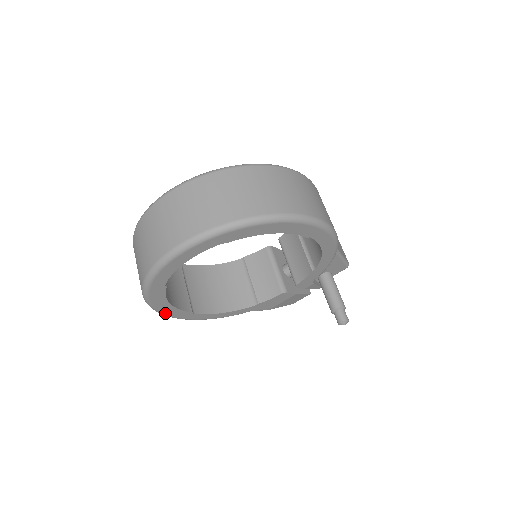
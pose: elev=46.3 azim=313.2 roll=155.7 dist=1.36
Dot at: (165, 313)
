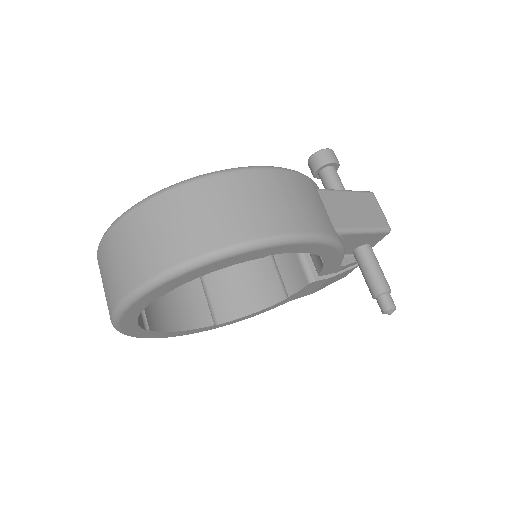
Dot at: occluded
